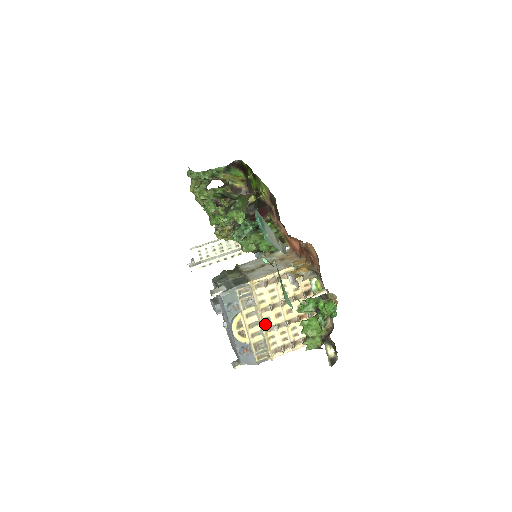
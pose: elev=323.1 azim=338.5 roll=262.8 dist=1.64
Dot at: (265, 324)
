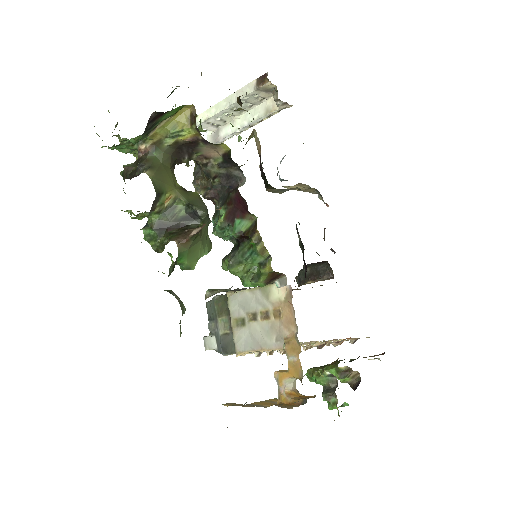
Dot at: occluded
